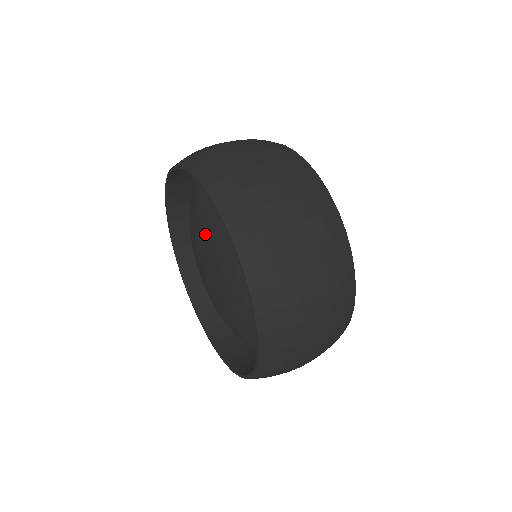
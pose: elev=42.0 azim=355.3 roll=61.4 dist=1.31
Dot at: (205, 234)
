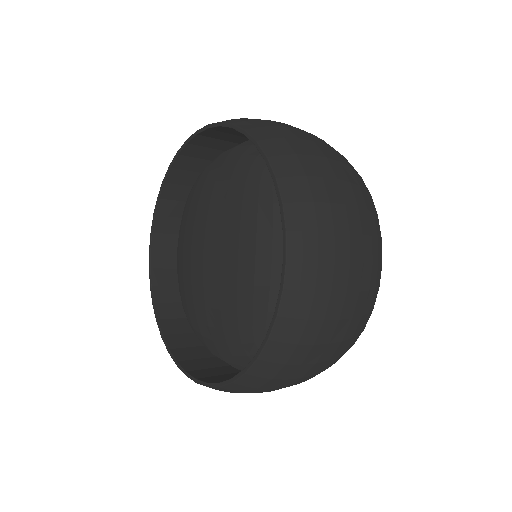
Dot at: (202, 207)
